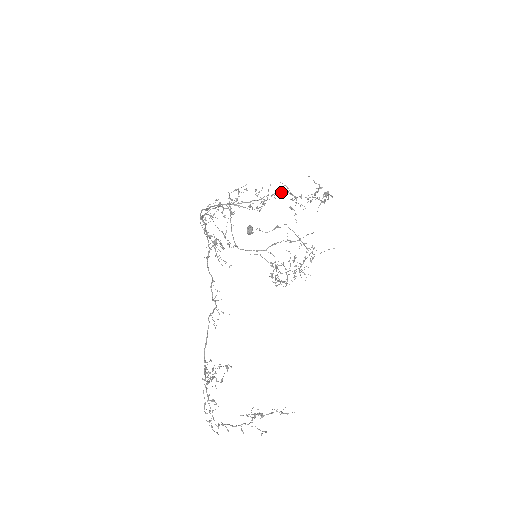
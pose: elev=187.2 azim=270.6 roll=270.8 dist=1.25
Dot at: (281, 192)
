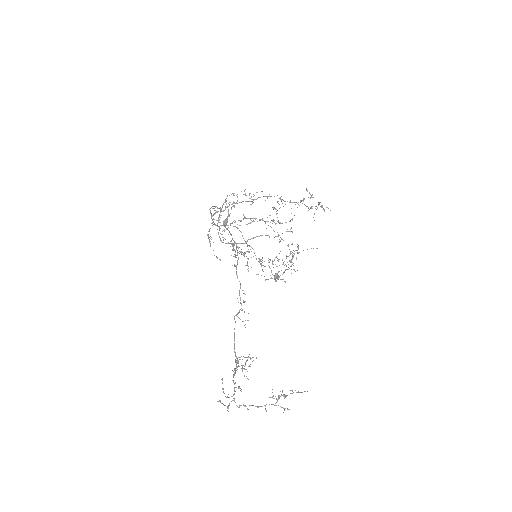
Dot at: (271, 196)
